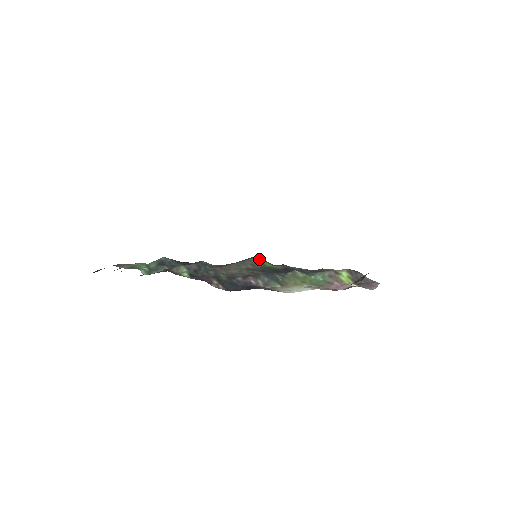
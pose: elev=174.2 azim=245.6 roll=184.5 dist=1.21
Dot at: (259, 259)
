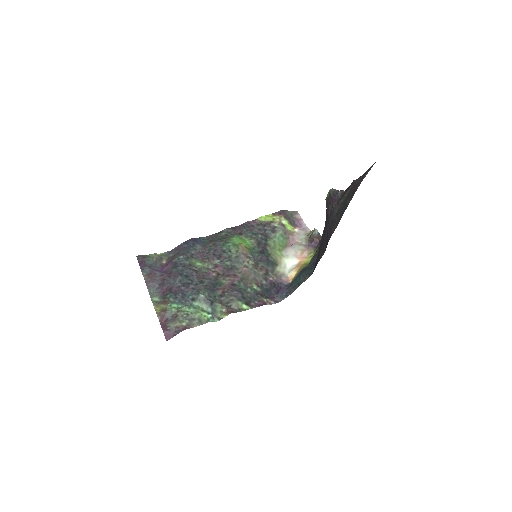
Dot at: (241, 245)
